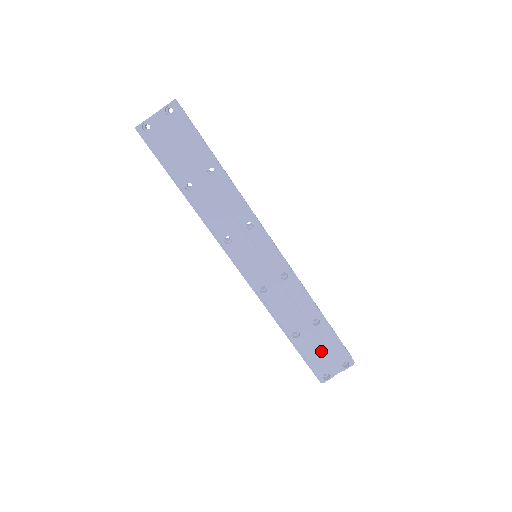
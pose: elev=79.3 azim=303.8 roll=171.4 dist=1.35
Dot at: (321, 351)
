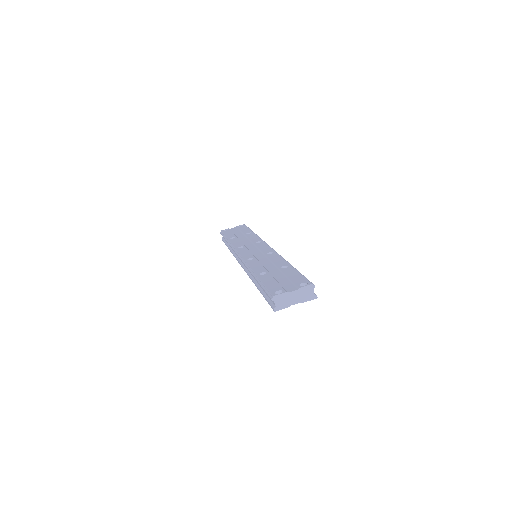
Dot at: (282, 280)
